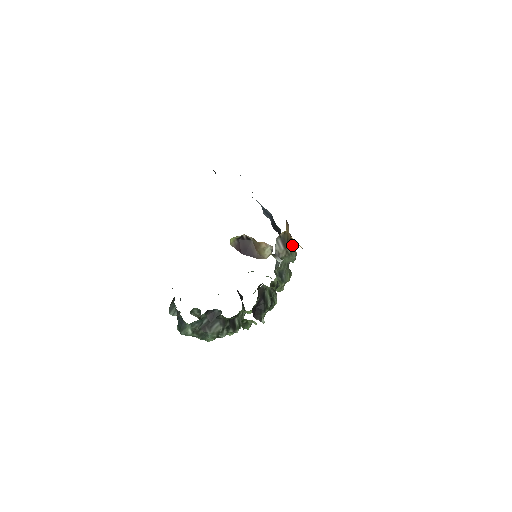
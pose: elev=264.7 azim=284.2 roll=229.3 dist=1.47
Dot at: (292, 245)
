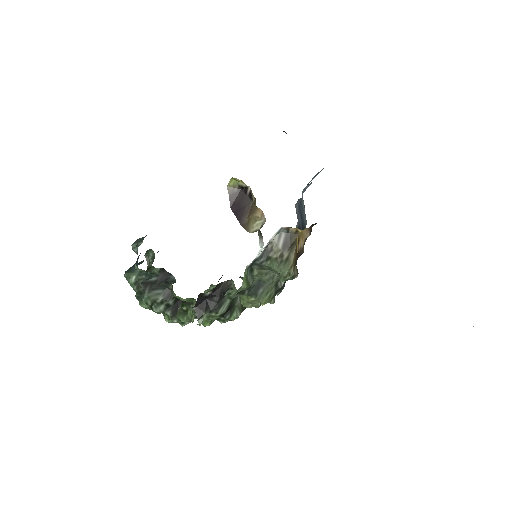
Dot at: (294, 255)
